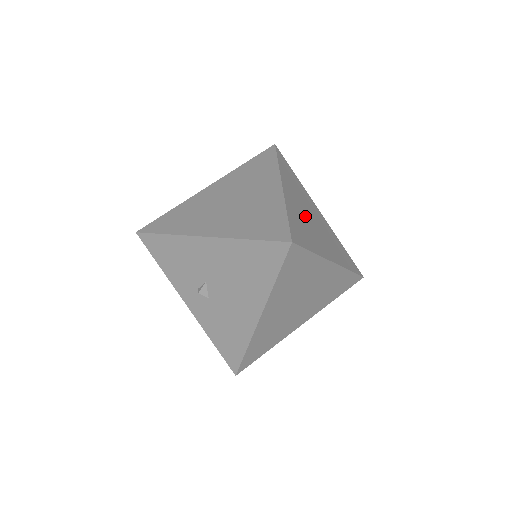
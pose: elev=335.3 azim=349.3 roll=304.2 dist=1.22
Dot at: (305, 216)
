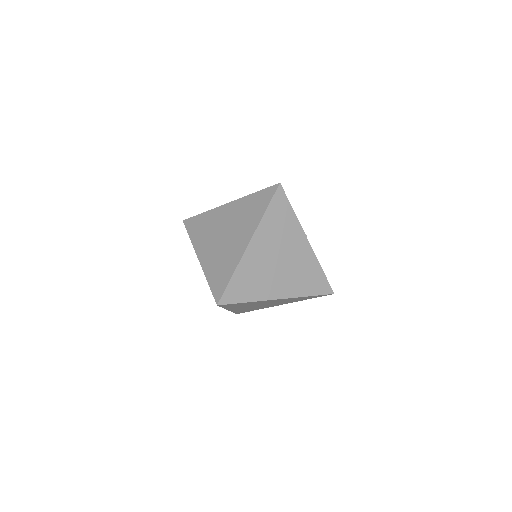
Dot at: (266, 264)
